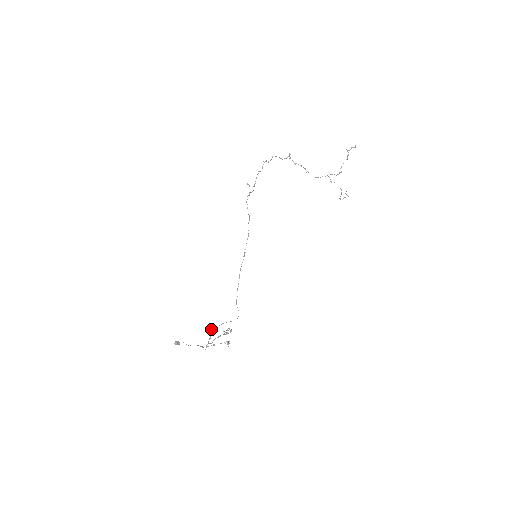
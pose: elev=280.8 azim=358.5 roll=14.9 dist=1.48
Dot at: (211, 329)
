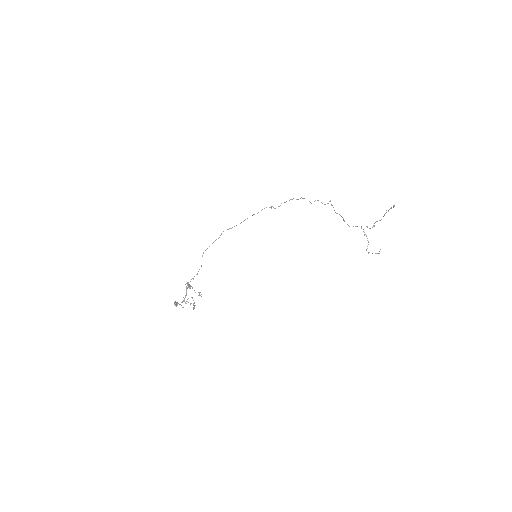
Dot at: (187, 283)
